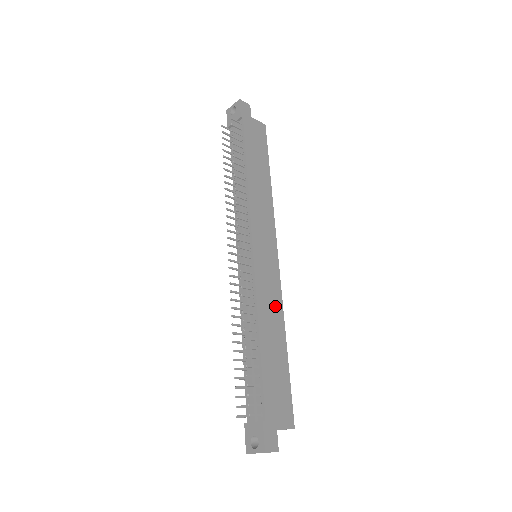
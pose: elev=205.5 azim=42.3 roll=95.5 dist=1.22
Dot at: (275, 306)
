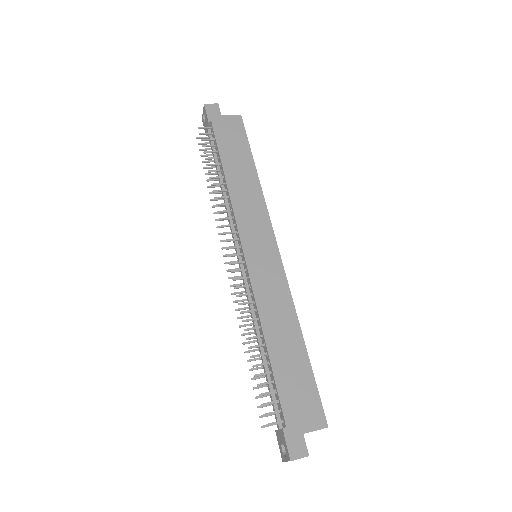
Dot at: (282, 303)
